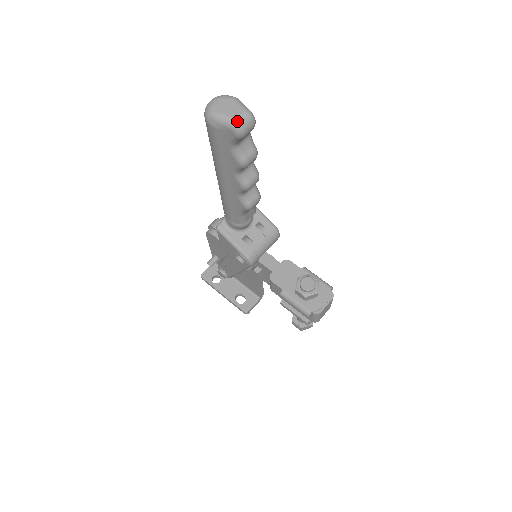
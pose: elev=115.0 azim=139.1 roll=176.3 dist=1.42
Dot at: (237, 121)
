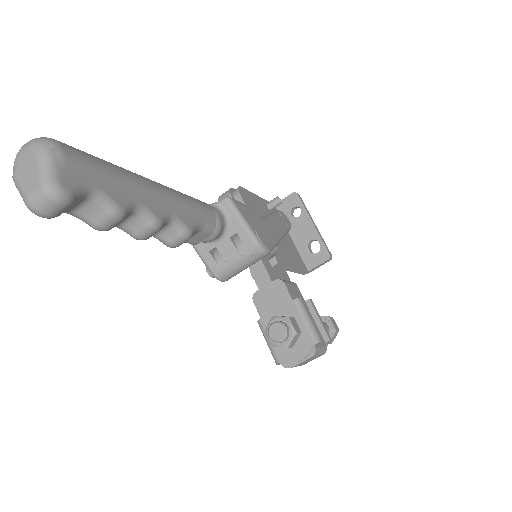
Dot at: (28, 202)
